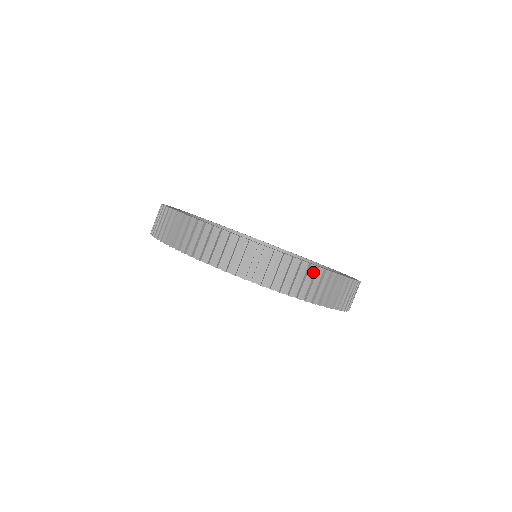
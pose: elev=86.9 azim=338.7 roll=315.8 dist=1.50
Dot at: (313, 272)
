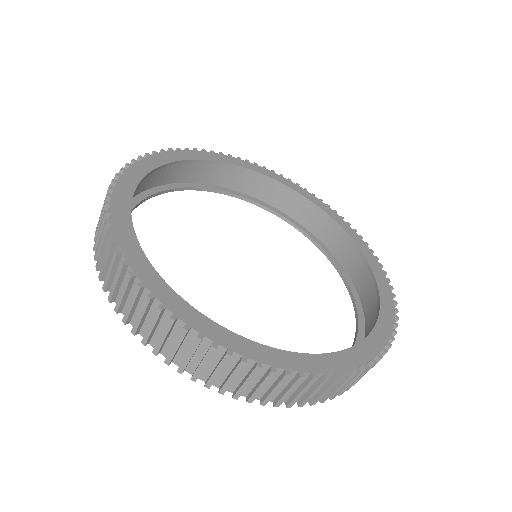
Dot at: occluded
